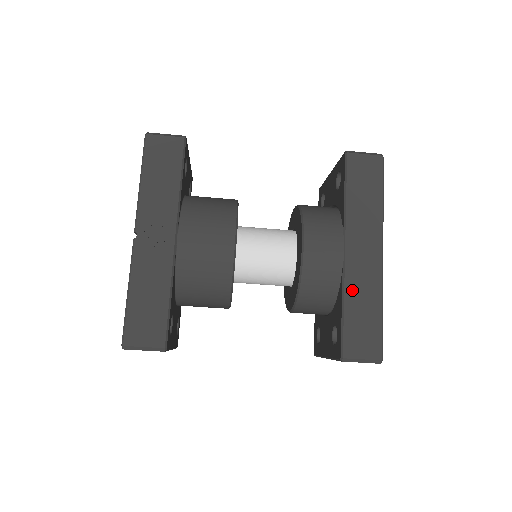
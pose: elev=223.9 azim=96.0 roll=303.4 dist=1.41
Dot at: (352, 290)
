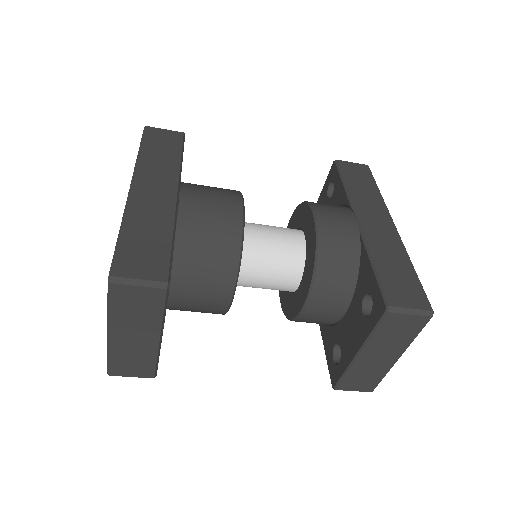
Dot at: (376, 249)
